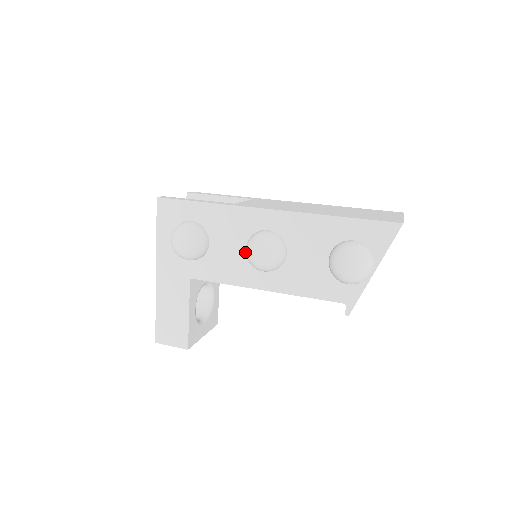
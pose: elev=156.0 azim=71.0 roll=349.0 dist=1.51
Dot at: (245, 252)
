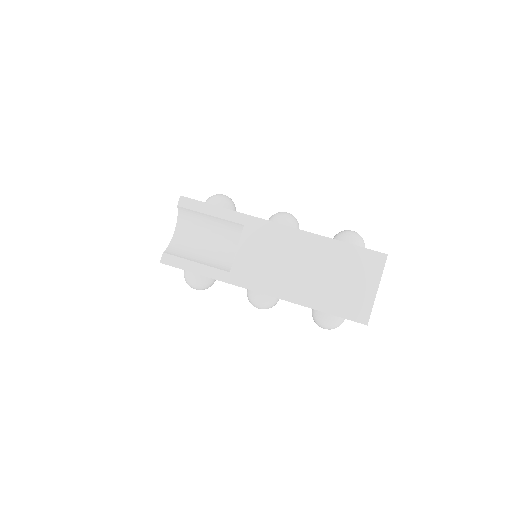
Dot at: occluded
